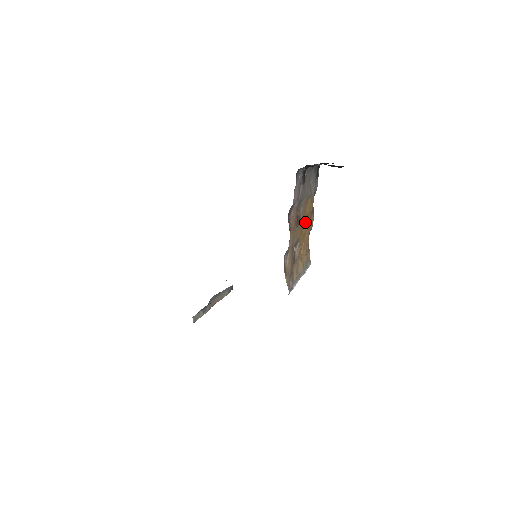
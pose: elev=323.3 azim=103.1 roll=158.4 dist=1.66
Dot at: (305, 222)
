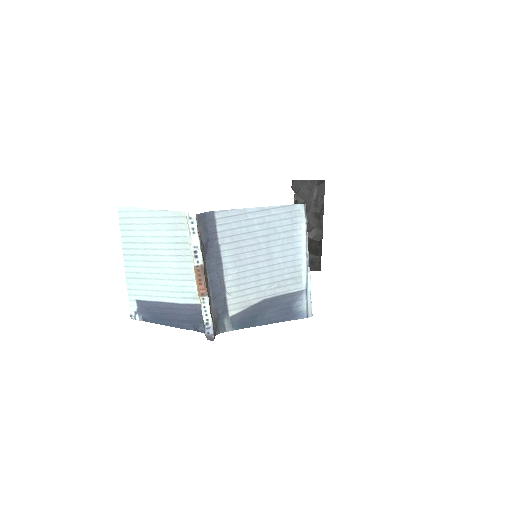
Dot at: occluded
